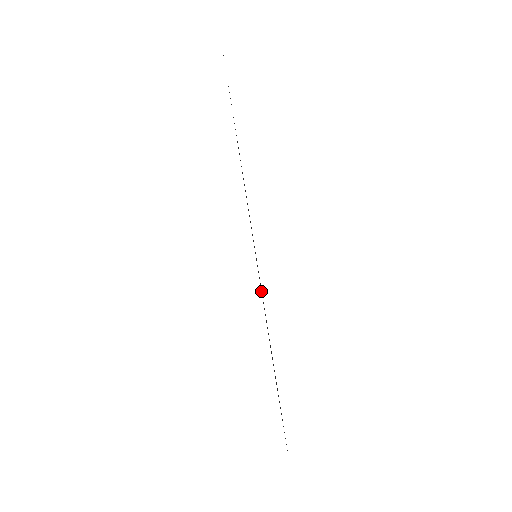
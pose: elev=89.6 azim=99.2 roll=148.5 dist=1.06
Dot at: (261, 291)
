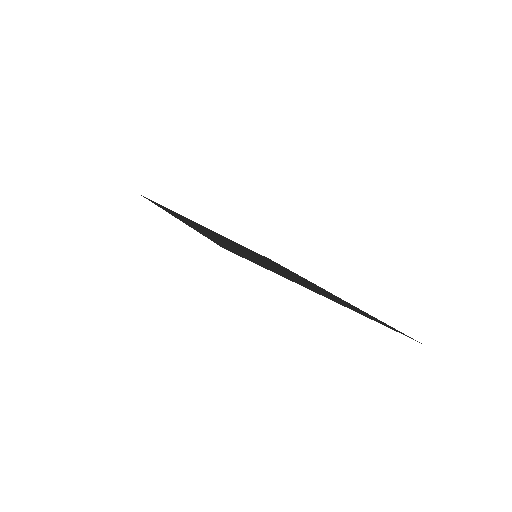
Dot at: occluded
